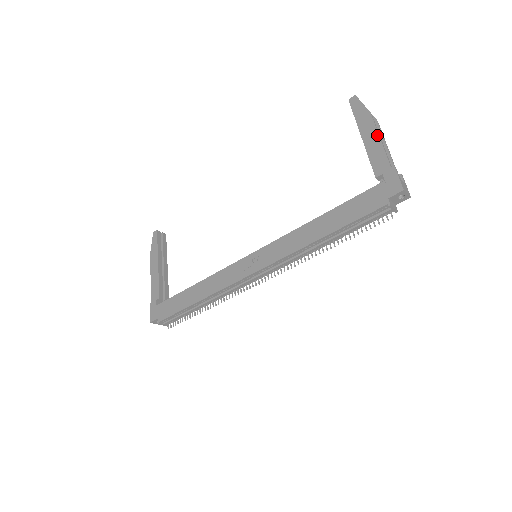
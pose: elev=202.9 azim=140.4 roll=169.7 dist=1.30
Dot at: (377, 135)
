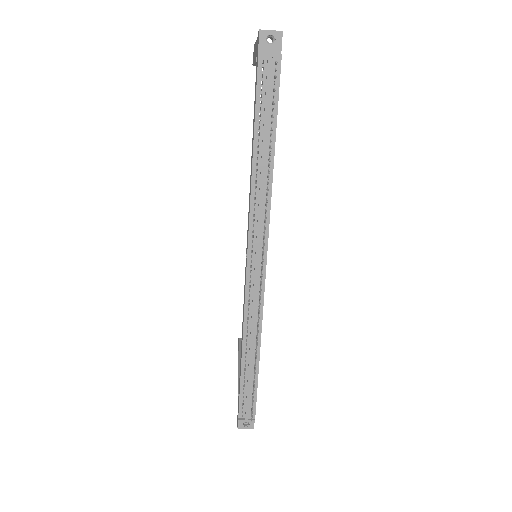
Dot at: (255, 44)
